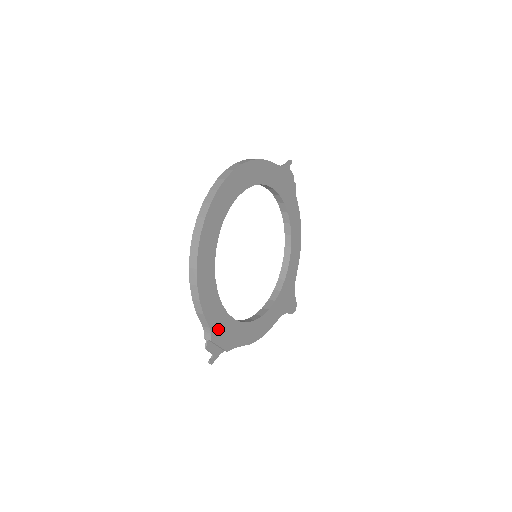
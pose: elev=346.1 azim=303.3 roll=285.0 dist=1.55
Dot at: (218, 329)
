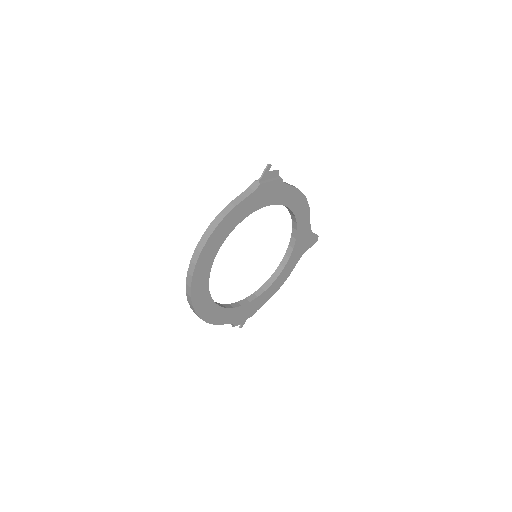
Dot at: (237, 317)
